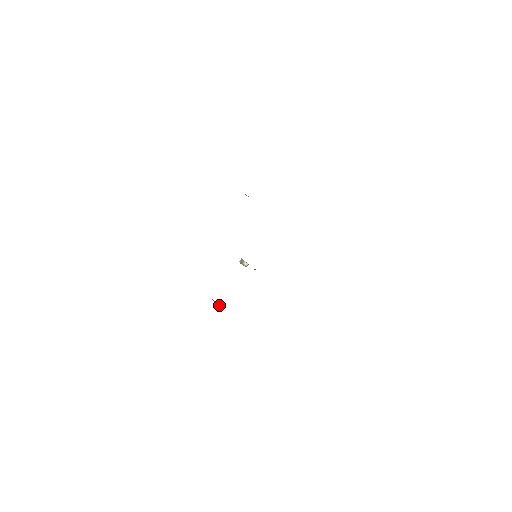
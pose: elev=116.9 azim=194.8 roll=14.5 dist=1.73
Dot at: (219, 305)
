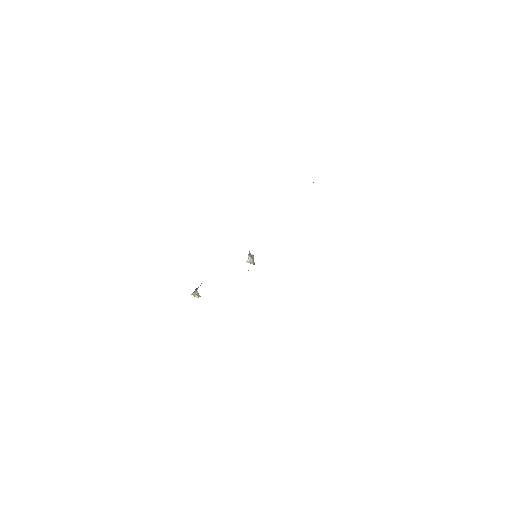
Dot at: occluded
